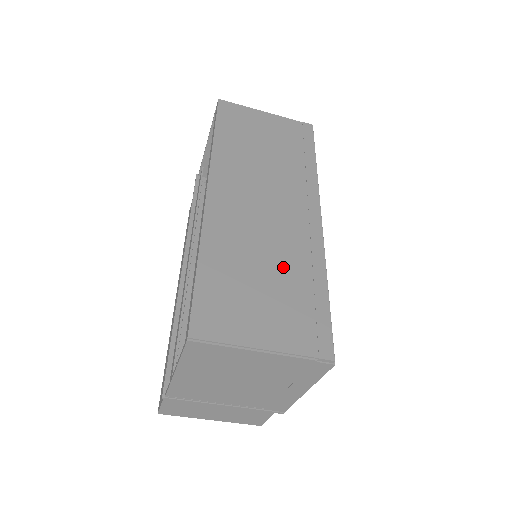
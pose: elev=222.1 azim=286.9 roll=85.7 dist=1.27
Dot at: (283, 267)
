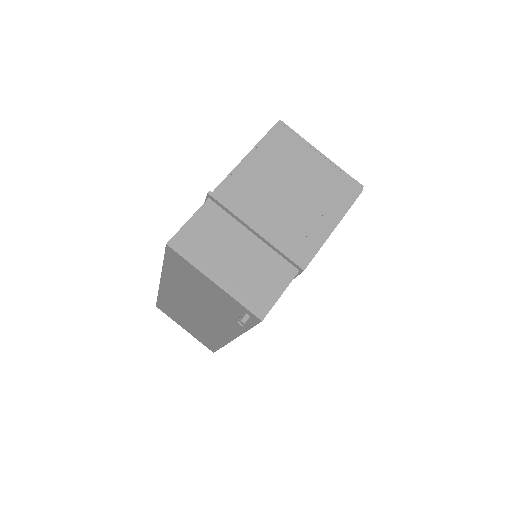
Dot at: occluded
